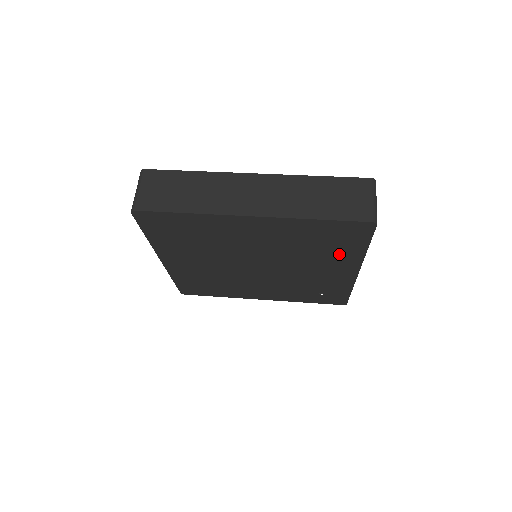
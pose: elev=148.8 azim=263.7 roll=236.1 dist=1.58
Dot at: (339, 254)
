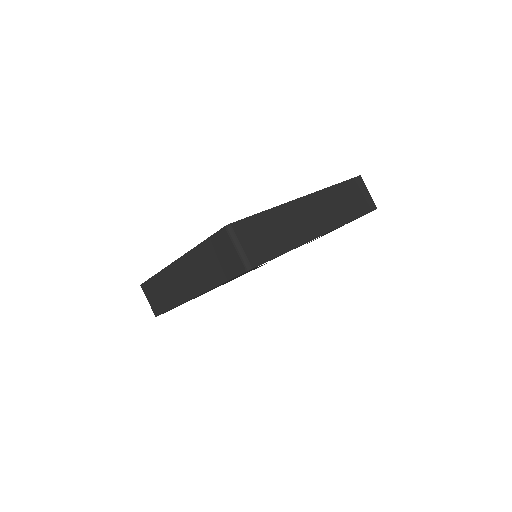
Dot at: occluded
